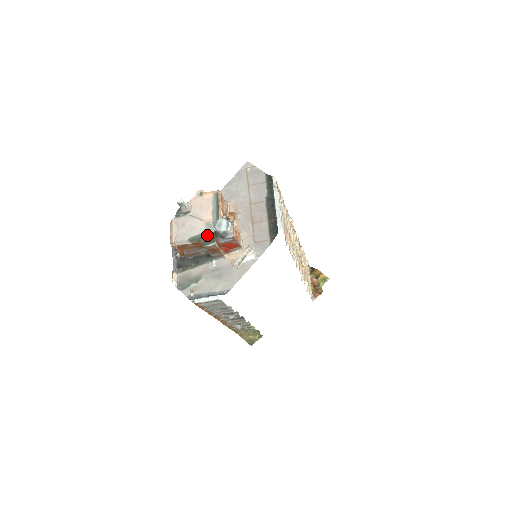
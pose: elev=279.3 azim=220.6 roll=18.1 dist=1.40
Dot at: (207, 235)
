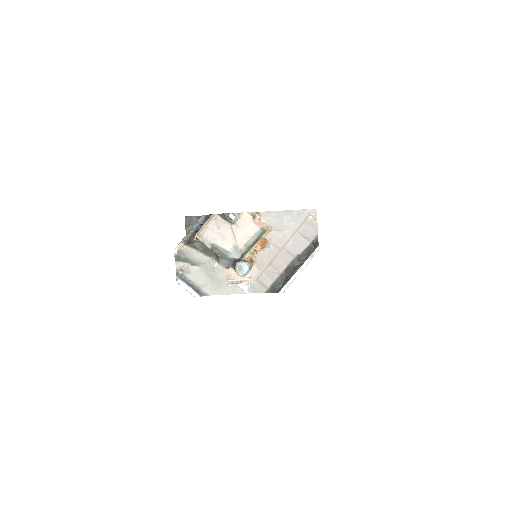
Dot at: (228, 255)
